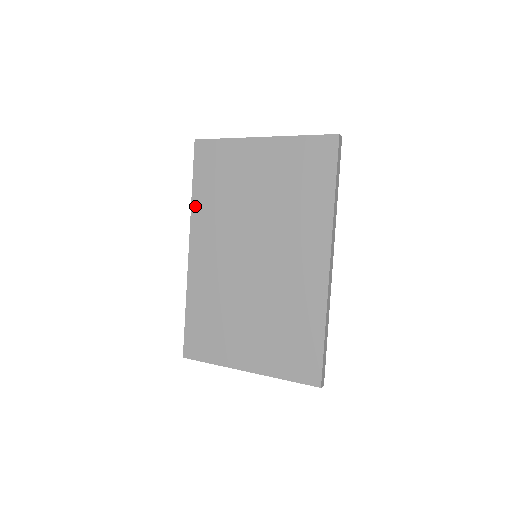
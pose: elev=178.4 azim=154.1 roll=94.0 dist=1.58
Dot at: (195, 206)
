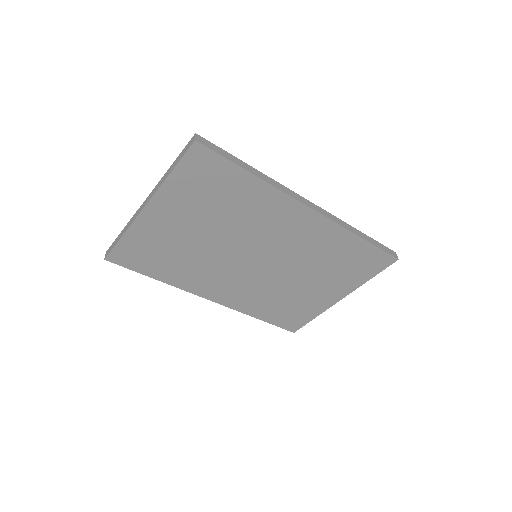
Dot at: (174, 283)
